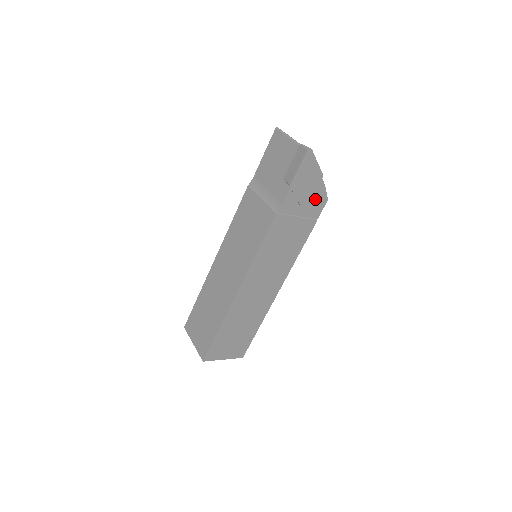
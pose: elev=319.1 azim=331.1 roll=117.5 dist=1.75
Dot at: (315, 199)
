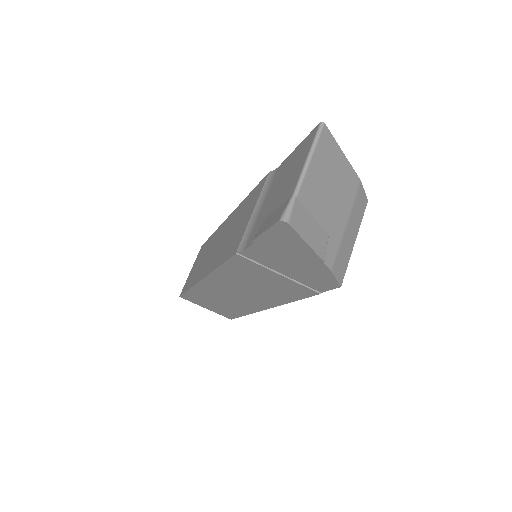
Dot at: (313, 274)
